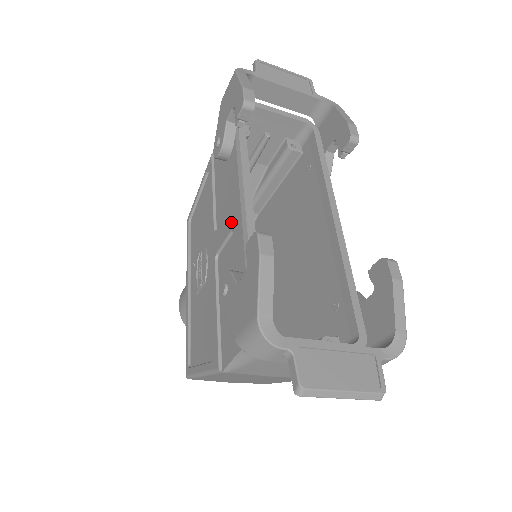
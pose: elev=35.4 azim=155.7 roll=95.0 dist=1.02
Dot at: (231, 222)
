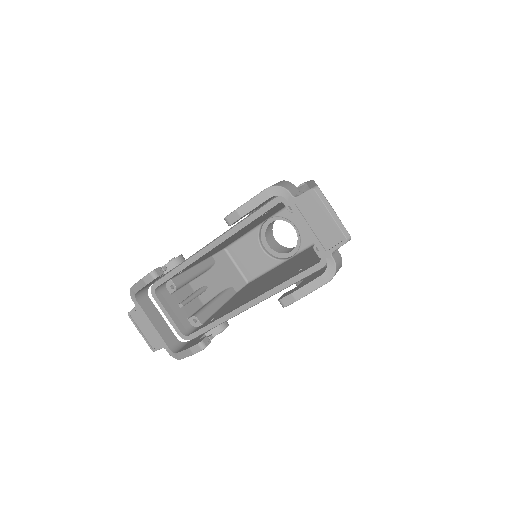
Dot at: occluded
